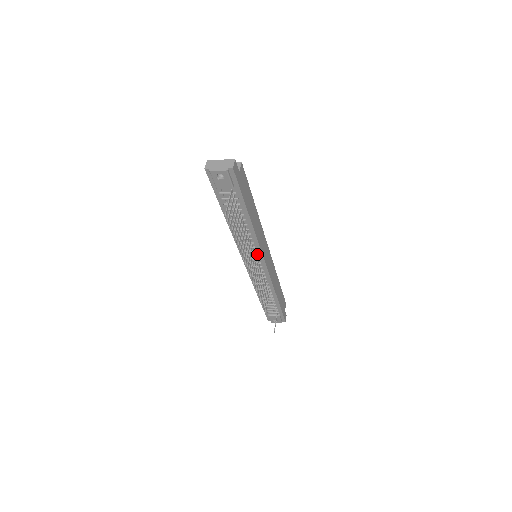
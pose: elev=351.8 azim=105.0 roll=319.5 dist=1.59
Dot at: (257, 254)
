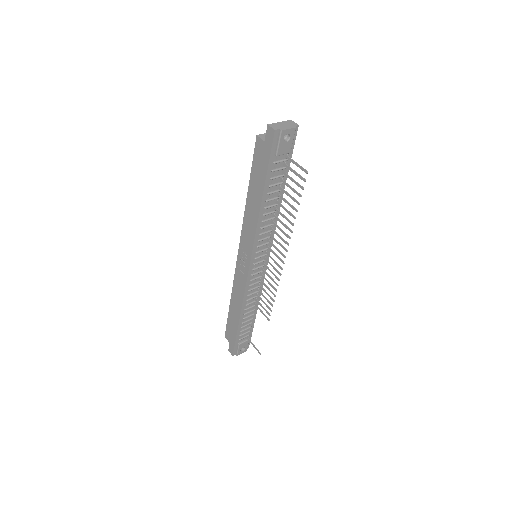
Dot at: (267, 247)
